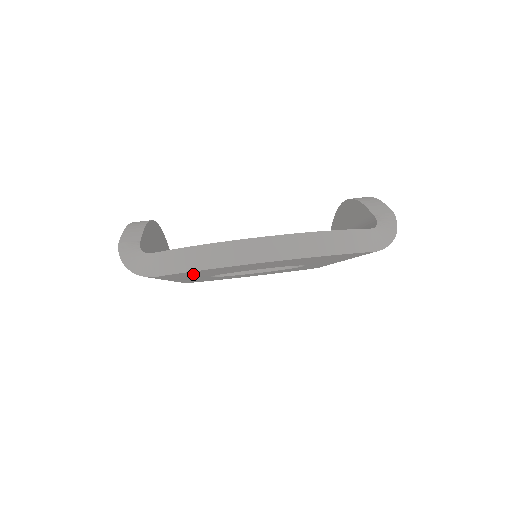
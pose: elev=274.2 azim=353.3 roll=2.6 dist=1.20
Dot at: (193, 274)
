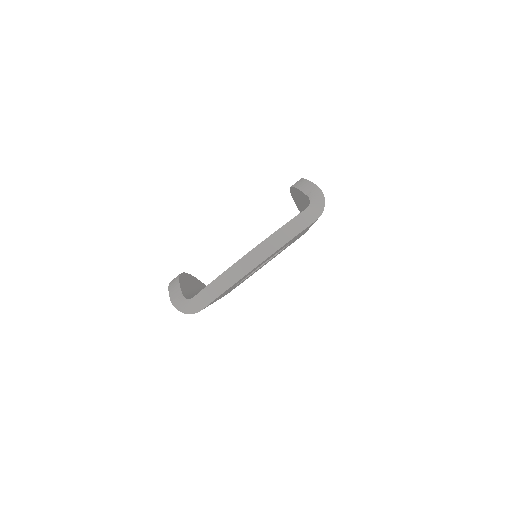
Dot at: occluded
